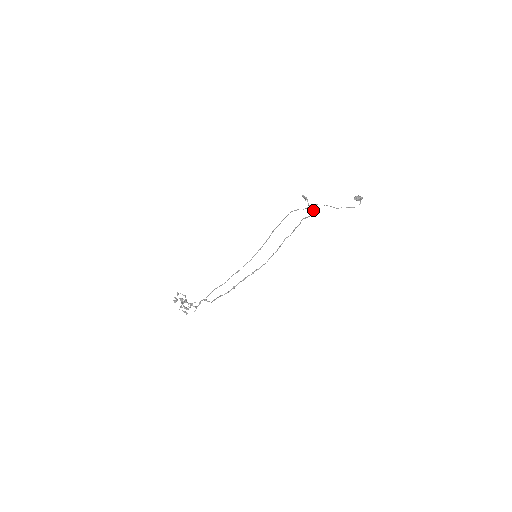
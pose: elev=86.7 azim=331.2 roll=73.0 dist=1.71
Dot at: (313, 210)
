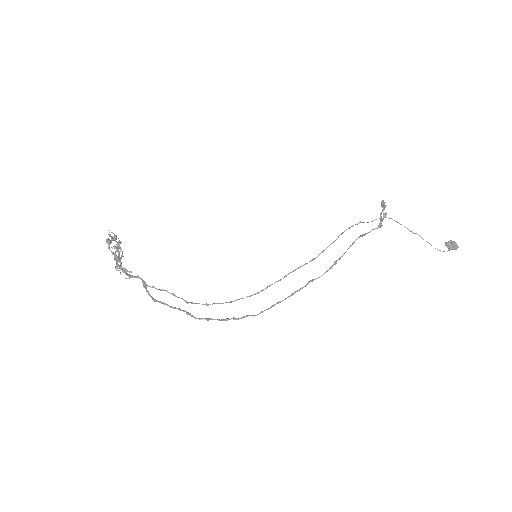
Dot at: (381, 225)
